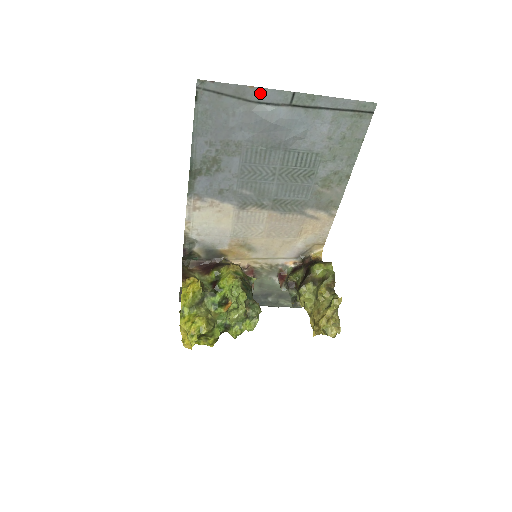
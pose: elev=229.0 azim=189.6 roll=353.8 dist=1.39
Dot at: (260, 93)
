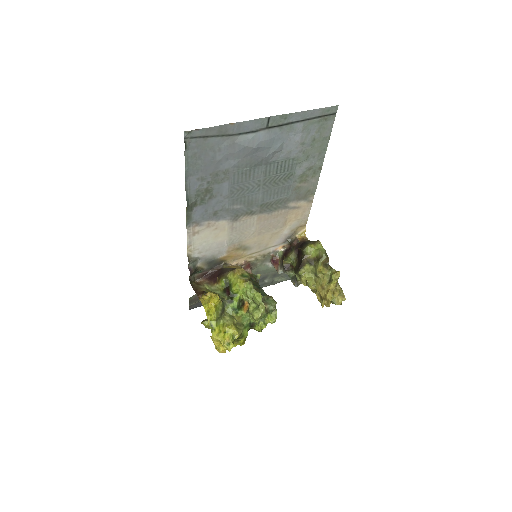
Dot at: (240, 126)
